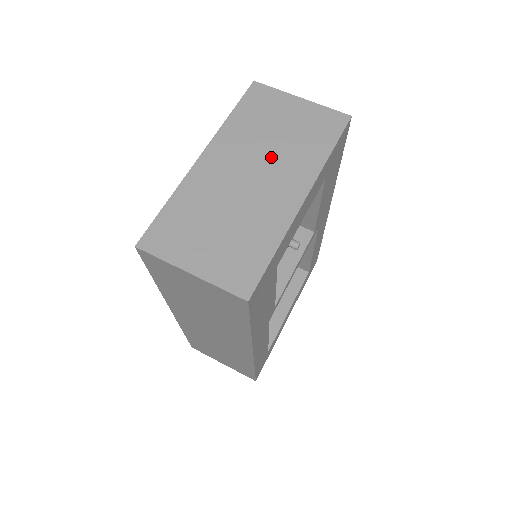
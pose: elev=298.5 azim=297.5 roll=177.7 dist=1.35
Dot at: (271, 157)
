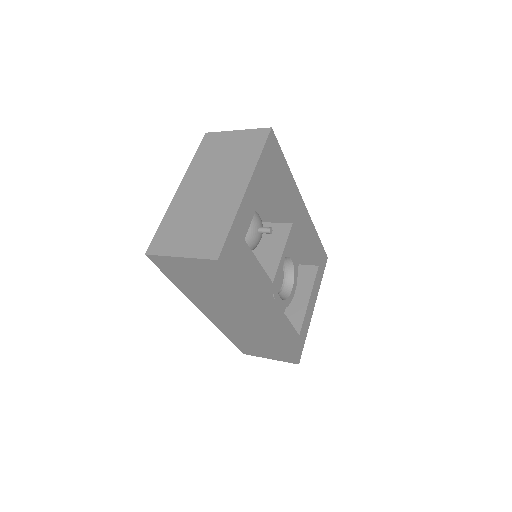
Dot at: (222, 172)
